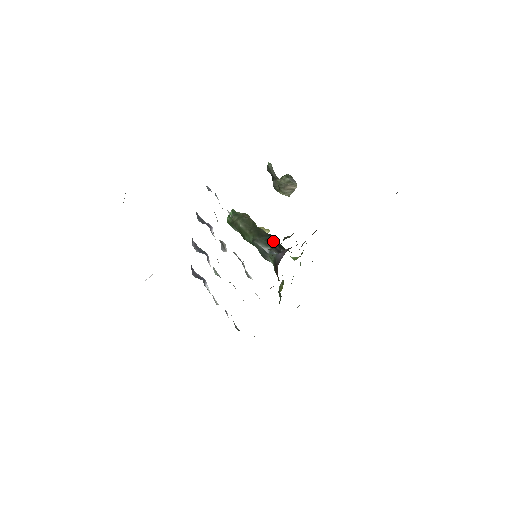
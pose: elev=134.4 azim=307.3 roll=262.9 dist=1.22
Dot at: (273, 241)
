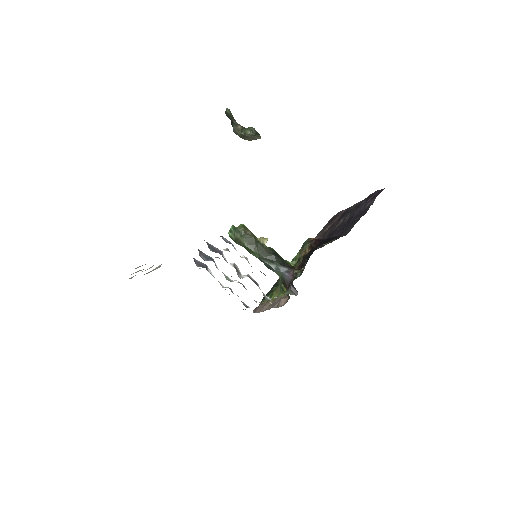
Dot at: (277, 259)
